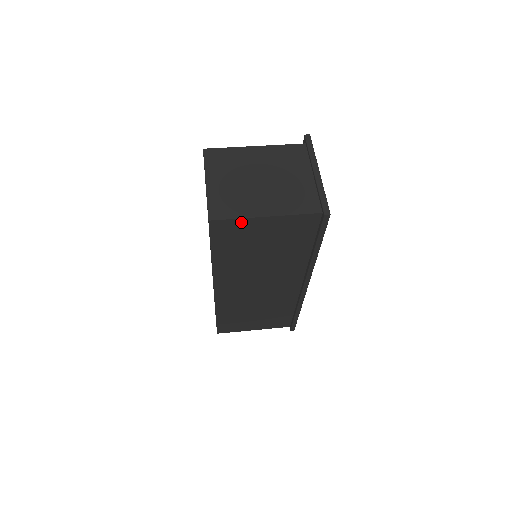
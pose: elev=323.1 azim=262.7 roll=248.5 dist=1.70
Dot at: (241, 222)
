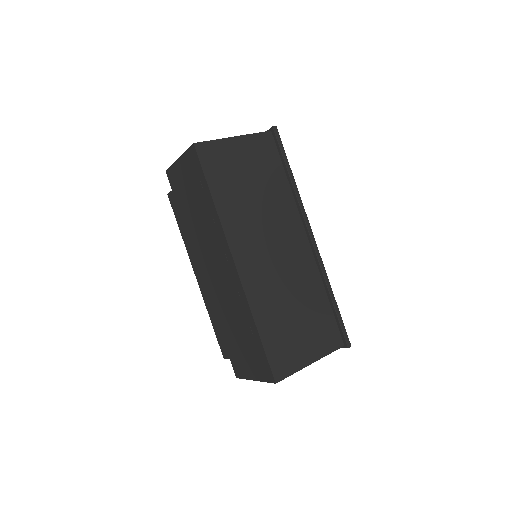
Dot at: (219, 145)
